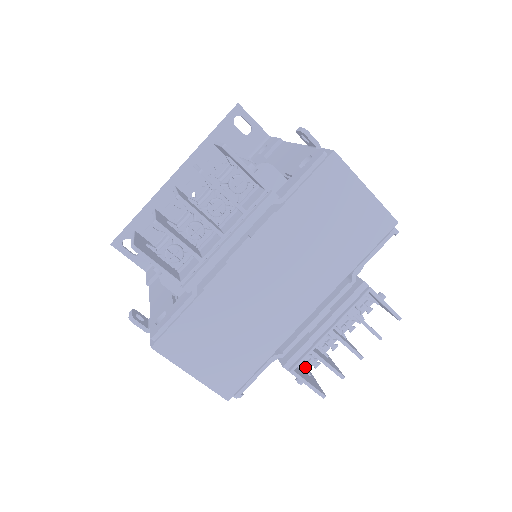
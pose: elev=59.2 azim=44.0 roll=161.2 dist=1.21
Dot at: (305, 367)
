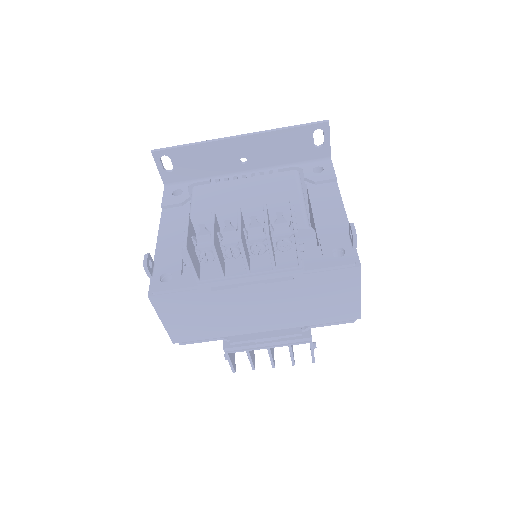
Dot at: occluded
